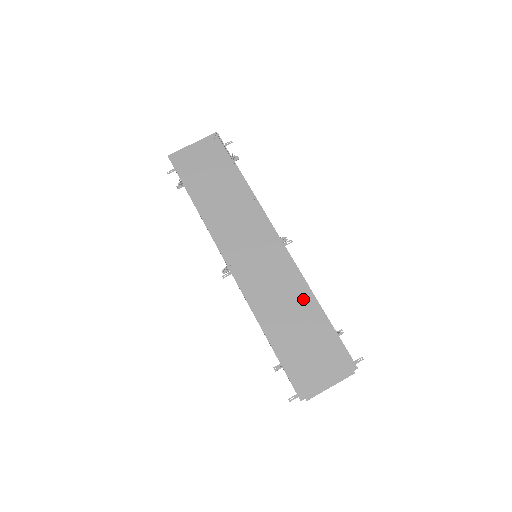
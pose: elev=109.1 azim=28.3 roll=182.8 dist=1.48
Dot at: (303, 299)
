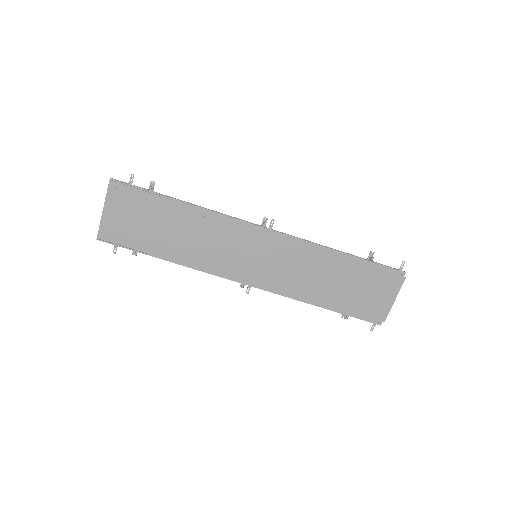
Dot at: (324, 259)
